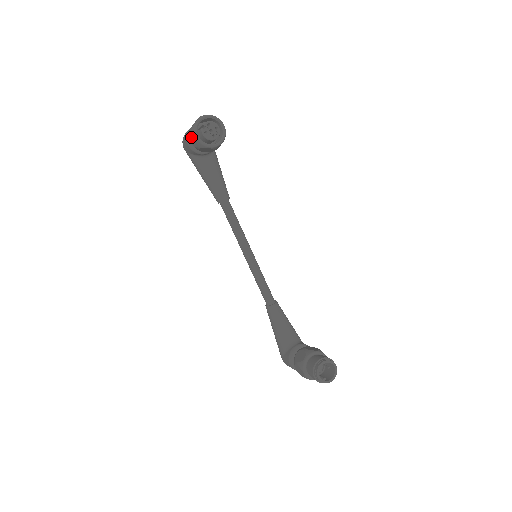
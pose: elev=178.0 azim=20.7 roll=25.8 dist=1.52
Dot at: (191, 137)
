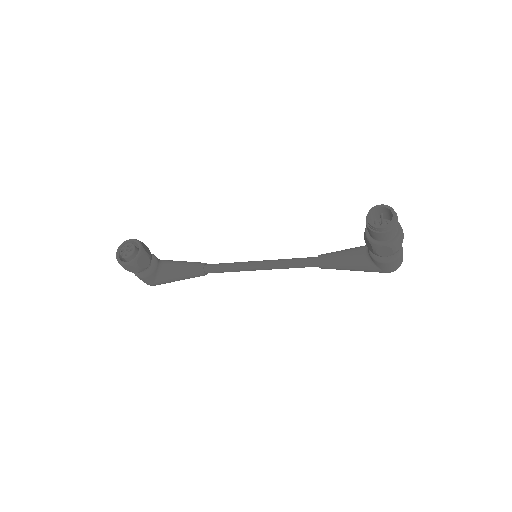
Dot at: (129, 270)
